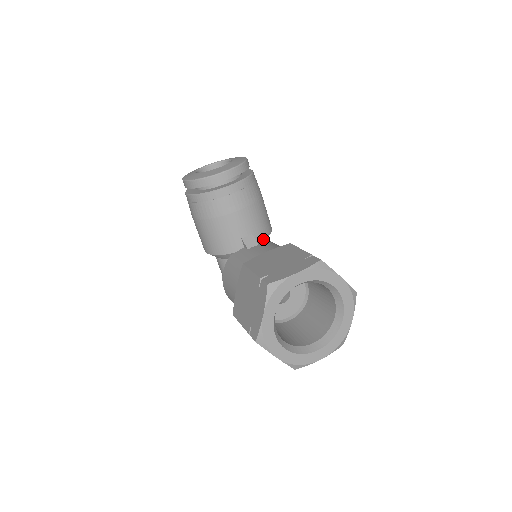
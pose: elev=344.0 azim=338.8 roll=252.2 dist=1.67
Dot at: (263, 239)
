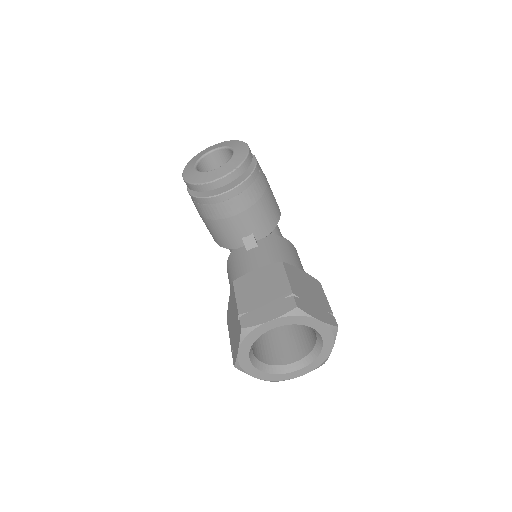
Dot at: (266, 235)
